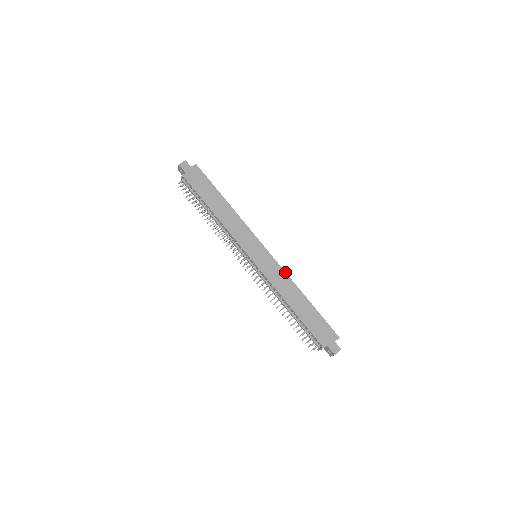
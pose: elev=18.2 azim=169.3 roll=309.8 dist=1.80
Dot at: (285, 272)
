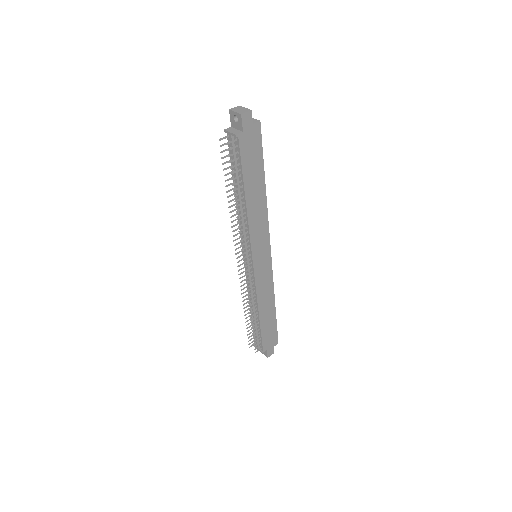
Dot at: (273, 282)
